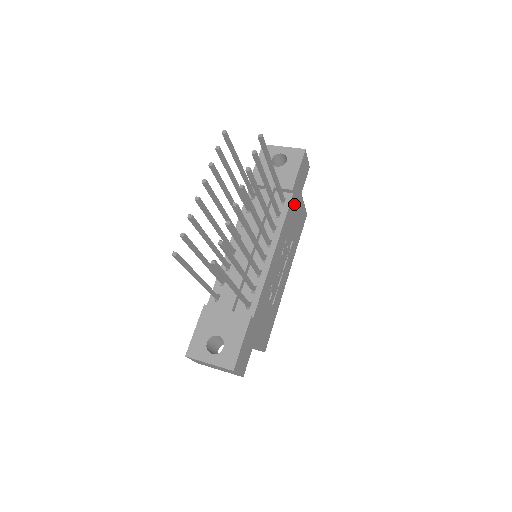
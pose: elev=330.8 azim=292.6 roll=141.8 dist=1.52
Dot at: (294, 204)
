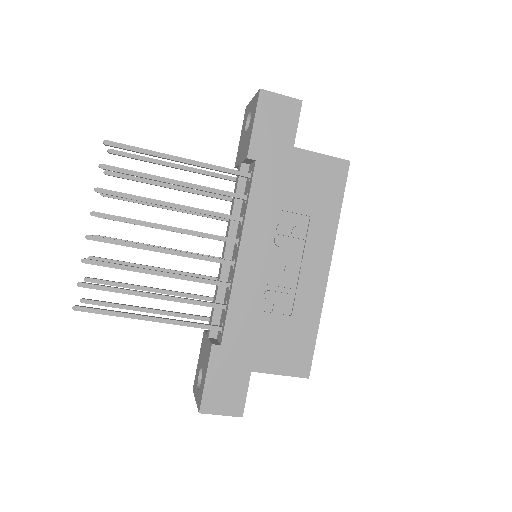
Dot at: (273, 171)
